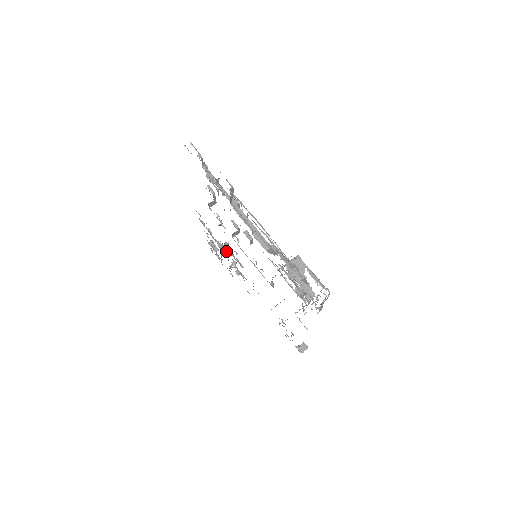
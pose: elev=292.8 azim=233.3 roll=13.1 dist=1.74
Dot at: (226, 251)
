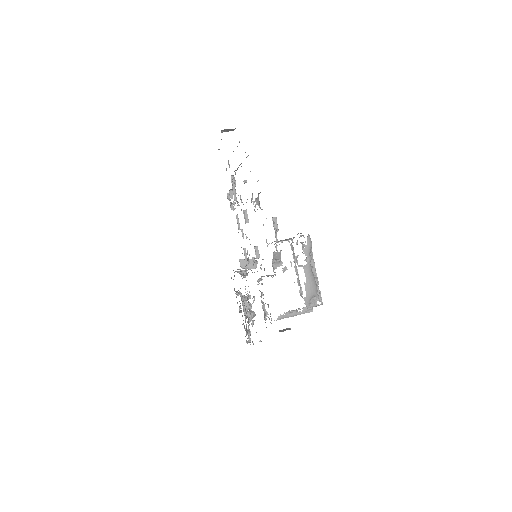
Dot at: (248, 306)
